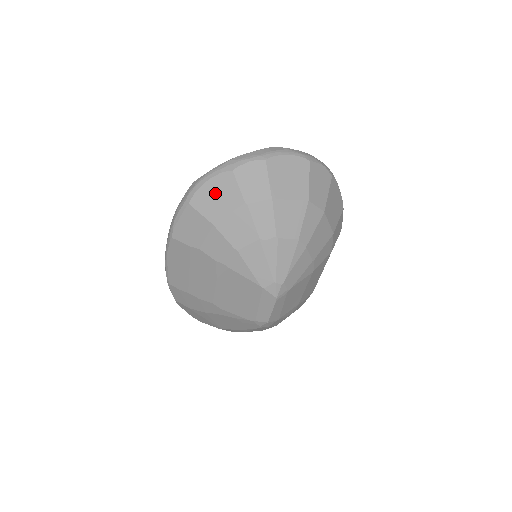
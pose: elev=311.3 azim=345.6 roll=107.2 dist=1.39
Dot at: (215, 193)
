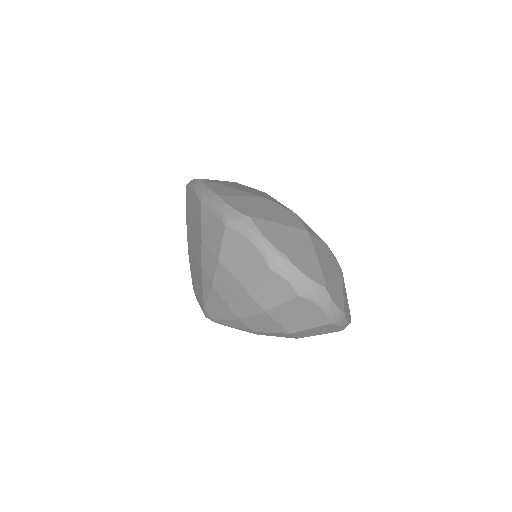
Dot at: (244, 254)
